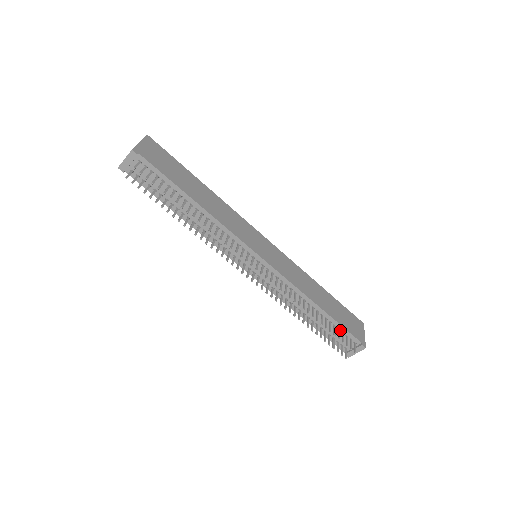
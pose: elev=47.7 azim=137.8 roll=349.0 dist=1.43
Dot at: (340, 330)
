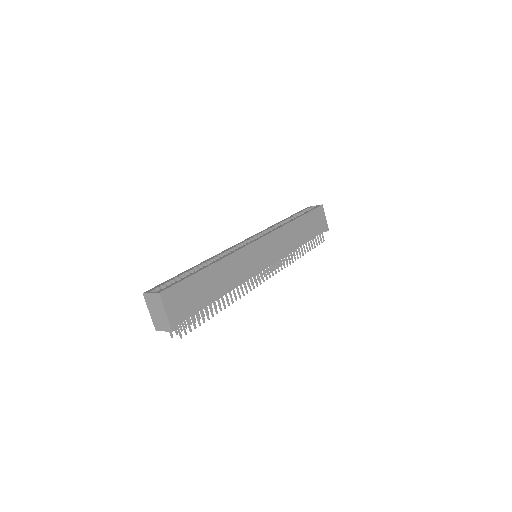
Dot at: occluded
